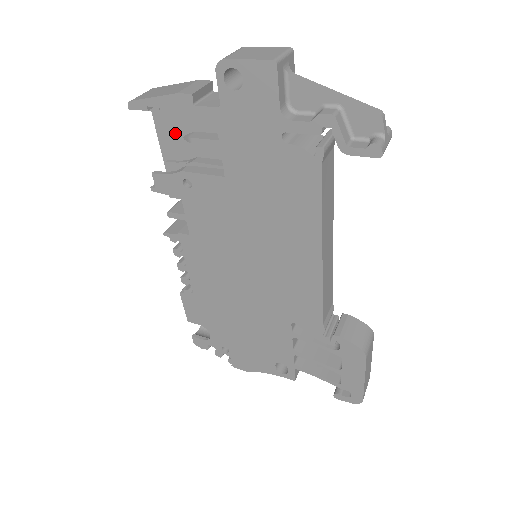
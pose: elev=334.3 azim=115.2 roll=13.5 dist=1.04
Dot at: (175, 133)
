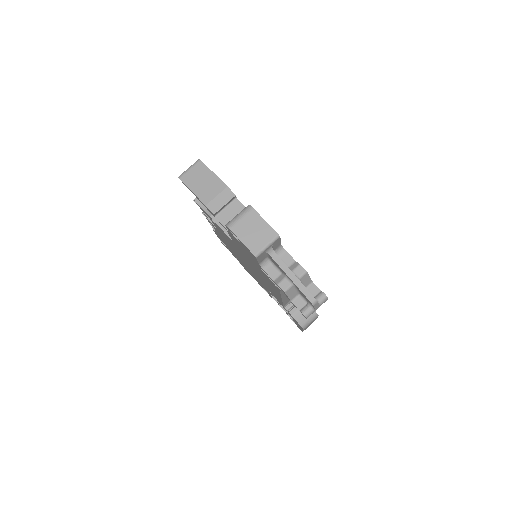
Dot at: occluded
